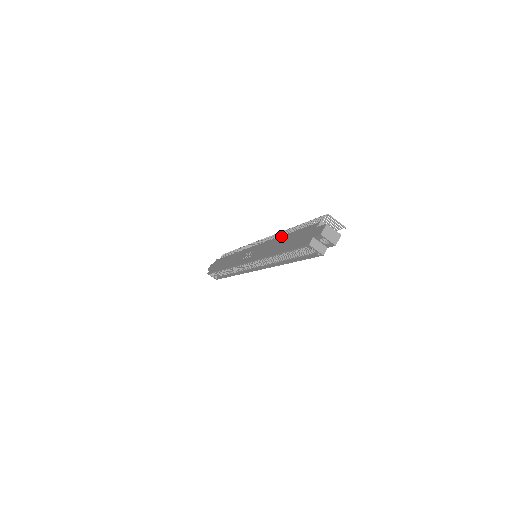
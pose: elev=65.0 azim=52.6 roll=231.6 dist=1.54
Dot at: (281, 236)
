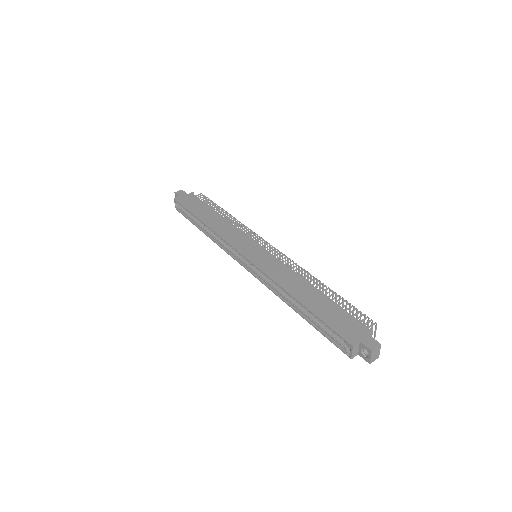
Dot at: (310, 283)
